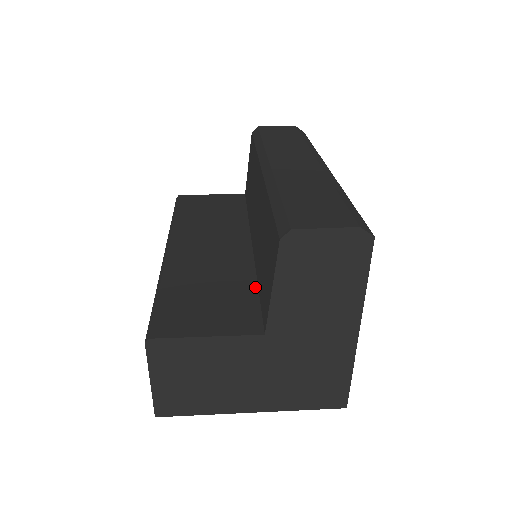
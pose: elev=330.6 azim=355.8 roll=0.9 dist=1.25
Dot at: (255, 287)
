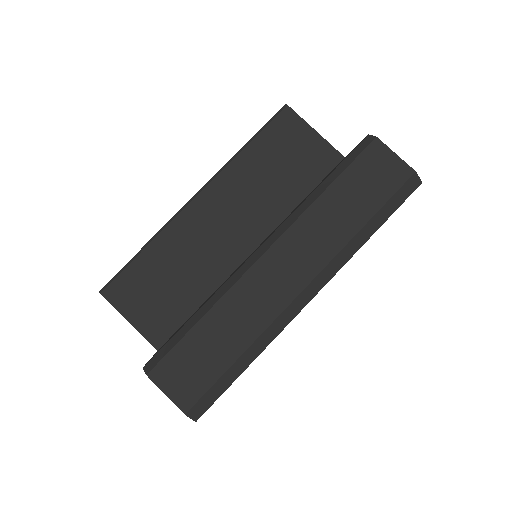
Dot at: (199, 304)
